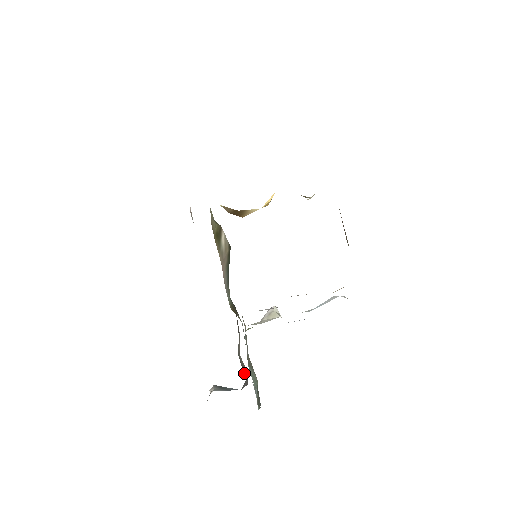
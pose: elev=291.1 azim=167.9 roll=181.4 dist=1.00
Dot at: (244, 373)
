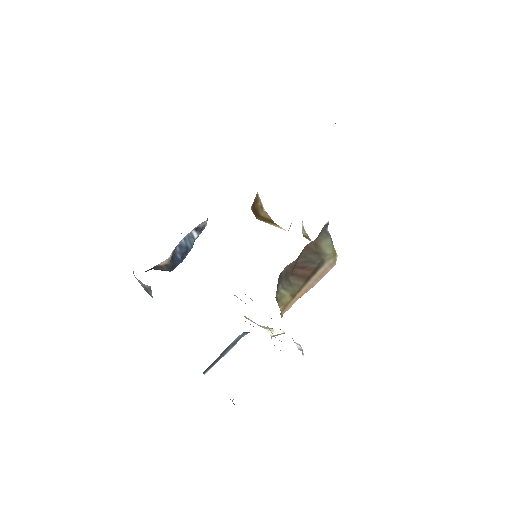
Dot at: occluded
